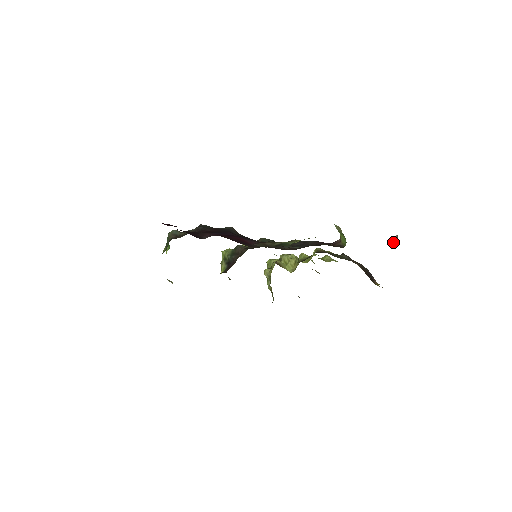
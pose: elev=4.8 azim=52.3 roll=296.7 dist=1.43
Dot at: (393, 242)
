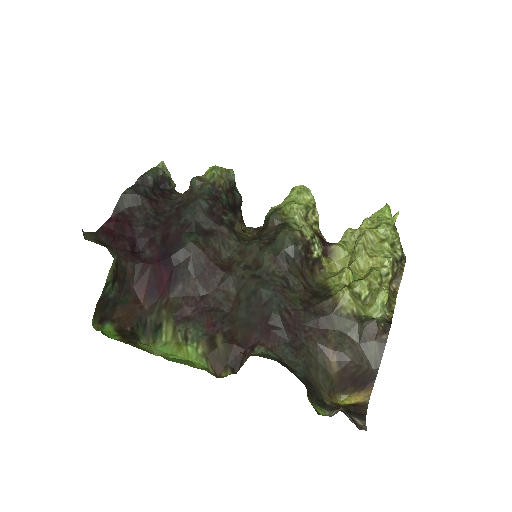
Dot at: occluded
